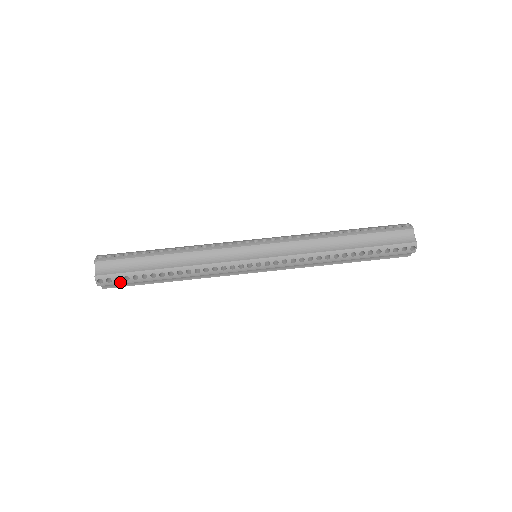
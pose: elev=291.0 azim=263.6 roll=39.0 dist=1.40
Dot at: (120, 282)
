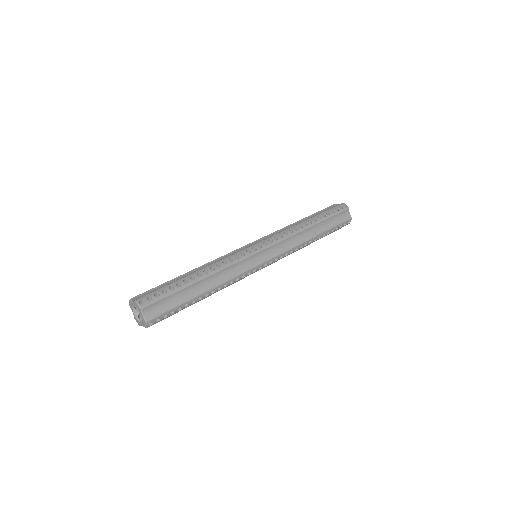
Dot at: (160, 298)
